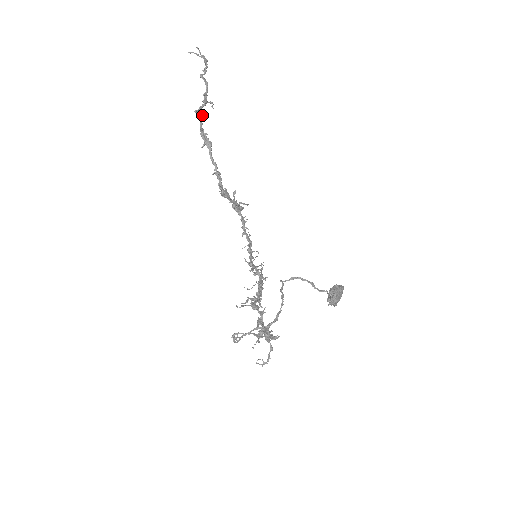
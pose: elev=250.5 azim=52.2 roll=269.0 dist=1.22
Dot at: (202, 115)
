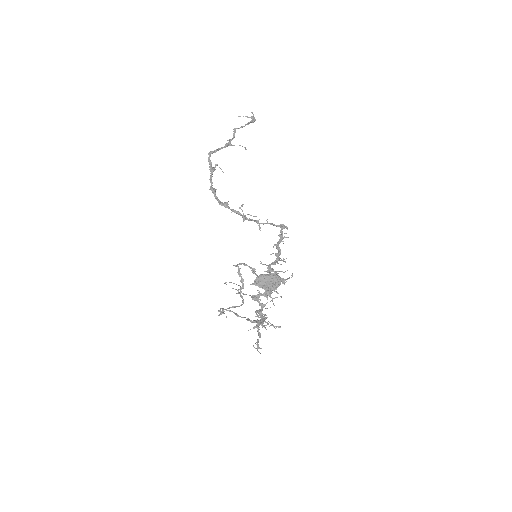
Dot at: (213, 152)
